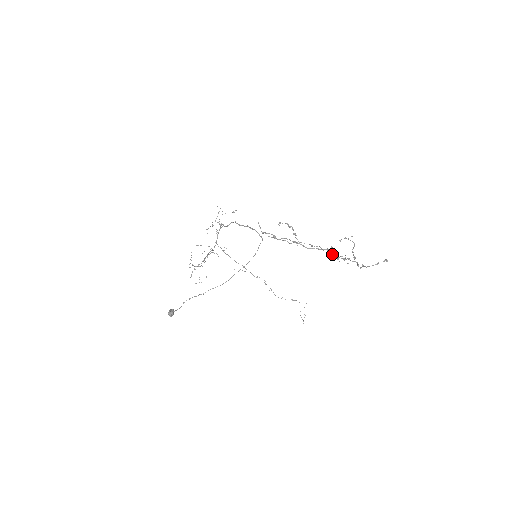
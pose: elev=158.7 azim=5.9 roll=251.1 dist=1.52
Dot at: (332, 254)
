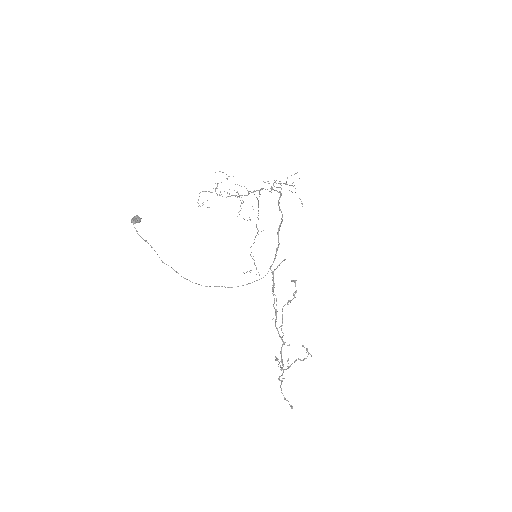
Dot at: occluded
